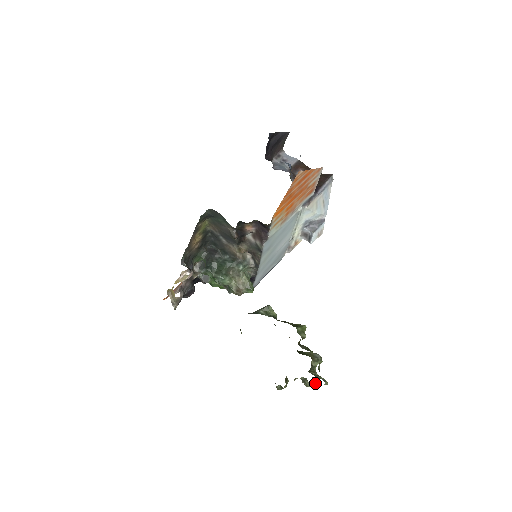
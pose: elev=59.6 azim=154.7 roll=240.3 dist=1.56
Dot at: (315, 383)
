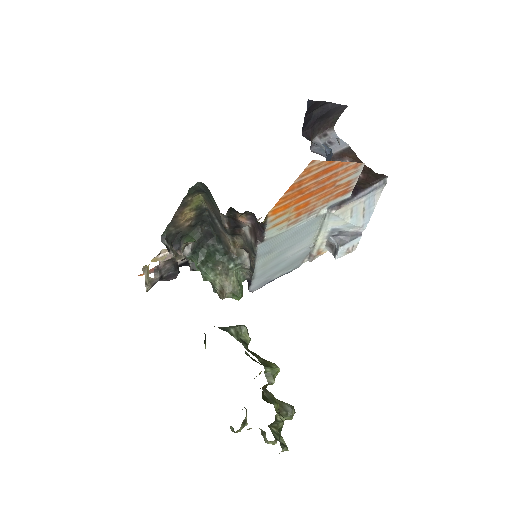
Dot at: (276, 441)
